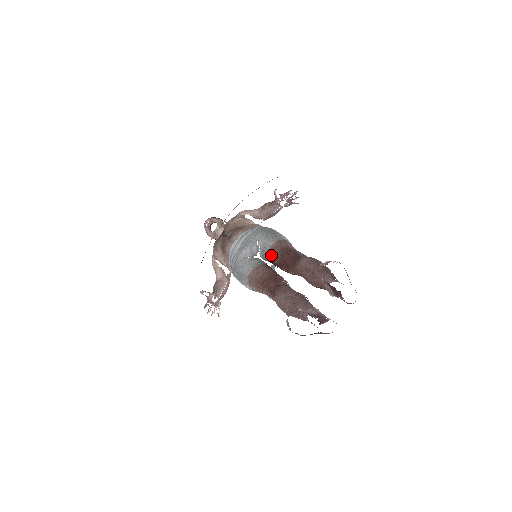
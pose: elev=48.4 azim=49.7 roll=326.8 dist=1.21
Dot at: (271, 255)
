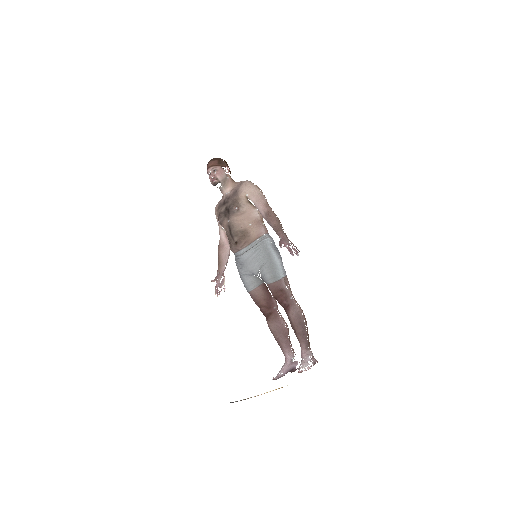
Dot at: (269, 288)
